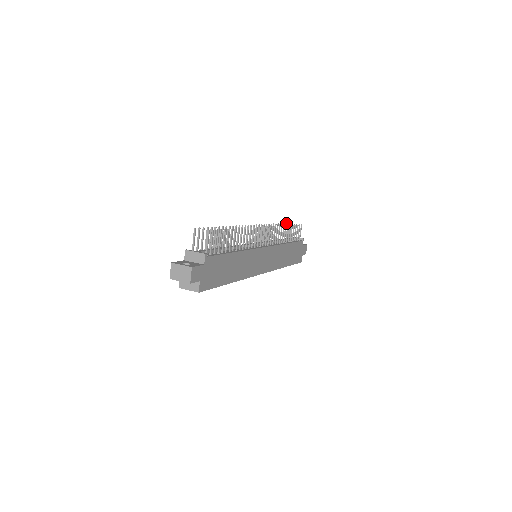
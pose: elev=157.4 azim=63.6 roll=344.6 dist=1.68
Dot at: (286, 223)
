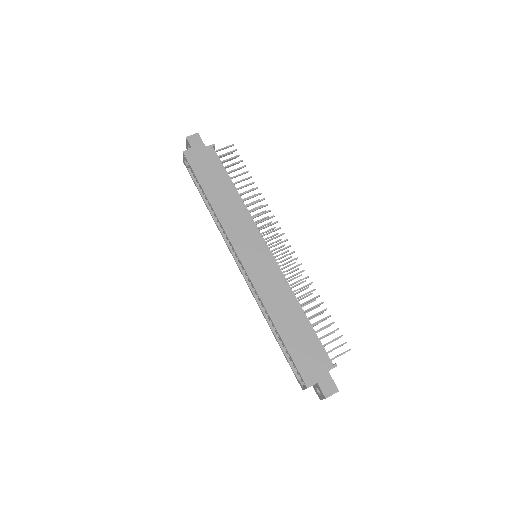
Dot at: occluded
